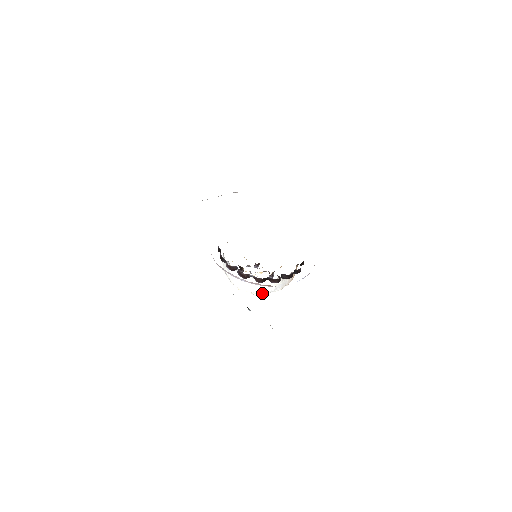
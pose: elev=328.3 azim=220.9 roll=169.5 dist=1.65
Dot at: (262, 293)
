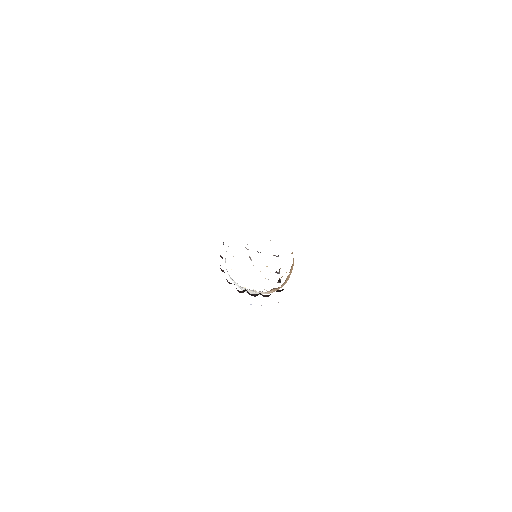
Dot at: occluded
